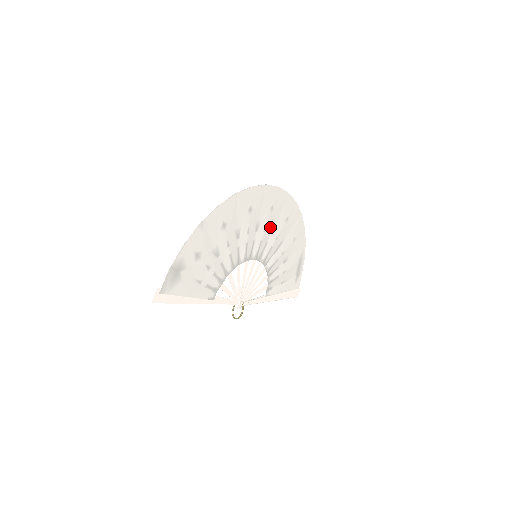
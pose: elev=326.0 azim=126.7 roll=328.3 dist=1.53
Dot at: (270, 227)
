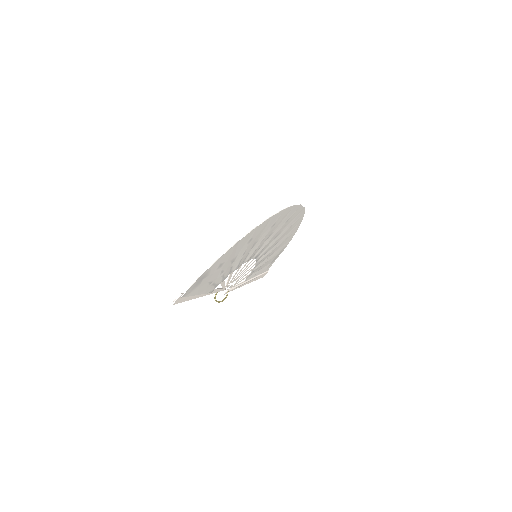
Dot at: (277, 234)
